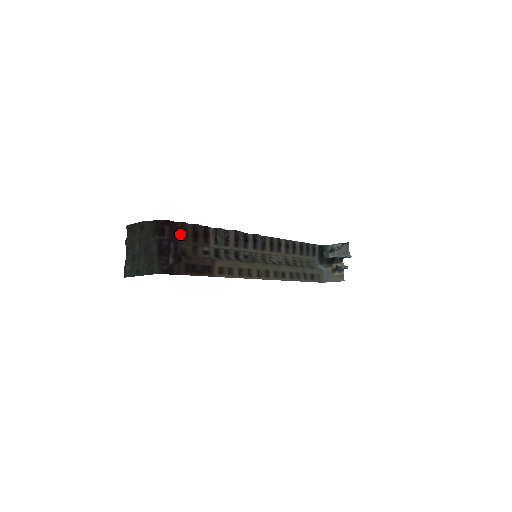
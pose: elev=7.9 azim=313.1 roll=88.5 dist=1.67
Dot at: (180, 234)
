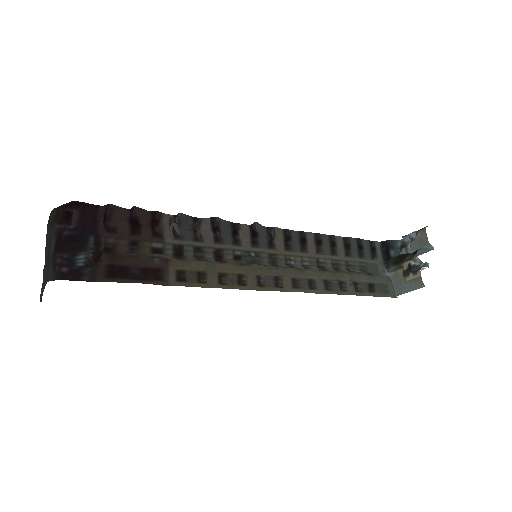
Dot at: (102, 222)
